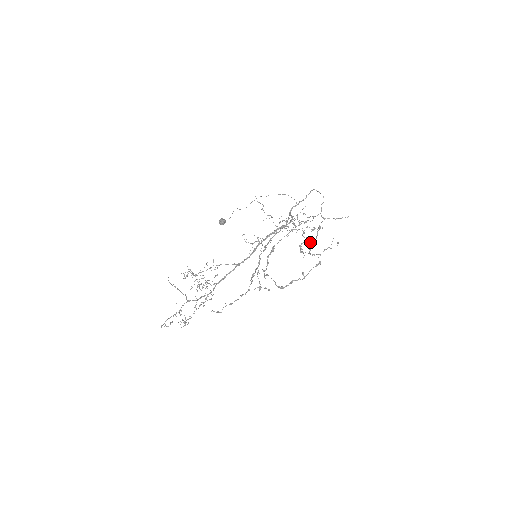
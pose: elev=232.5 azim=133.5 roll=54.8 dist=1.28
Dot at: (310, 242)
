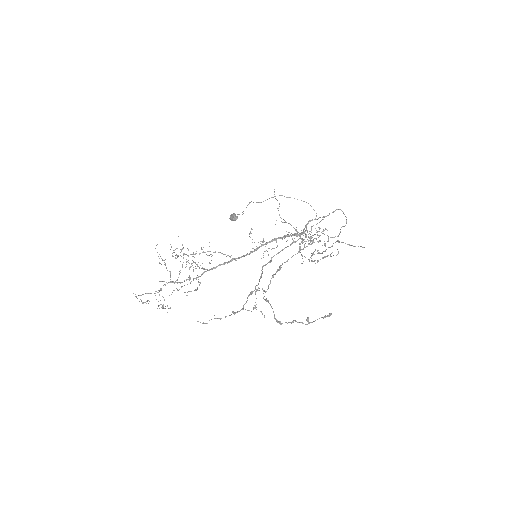
Dot at: occluded
